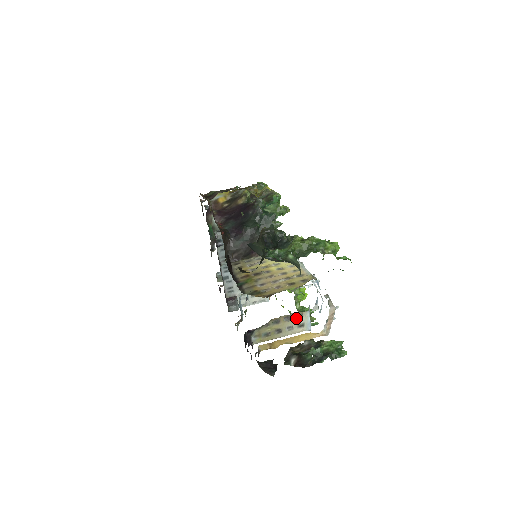
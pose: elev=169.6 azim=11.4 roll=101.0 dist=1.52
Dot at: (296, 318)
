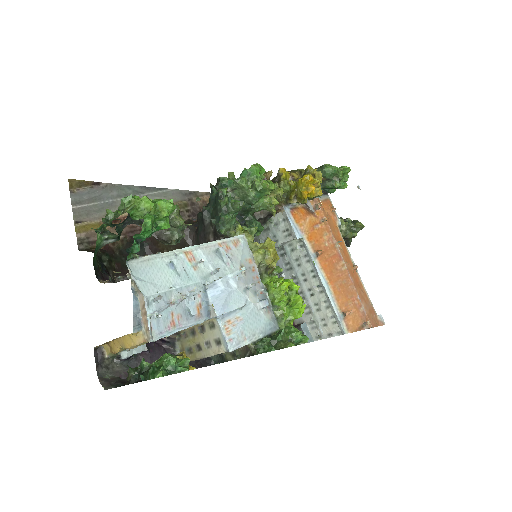
Dot at: (210, 329)
